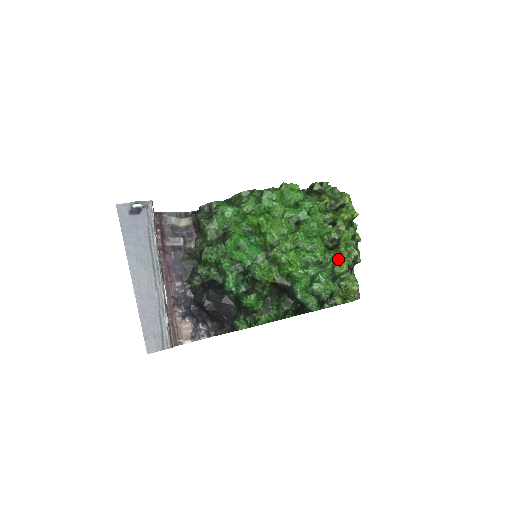
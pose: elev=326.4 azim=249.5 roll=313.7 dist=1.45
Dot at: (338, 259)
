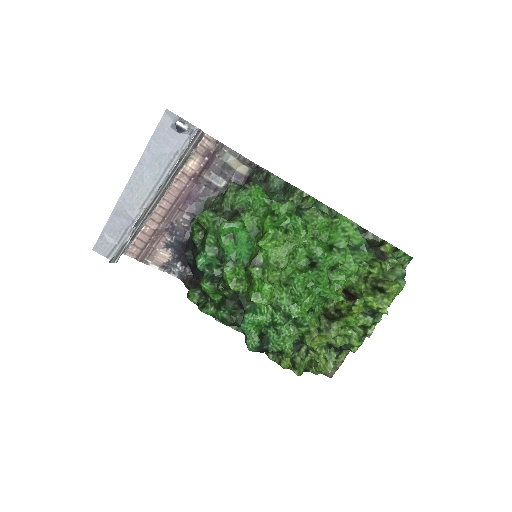
Dot at: (318, 331)
